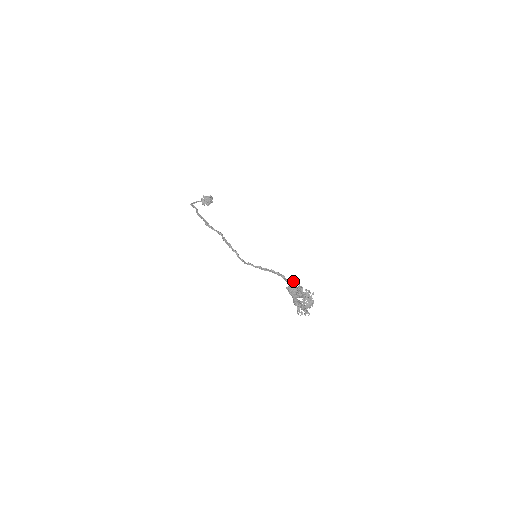
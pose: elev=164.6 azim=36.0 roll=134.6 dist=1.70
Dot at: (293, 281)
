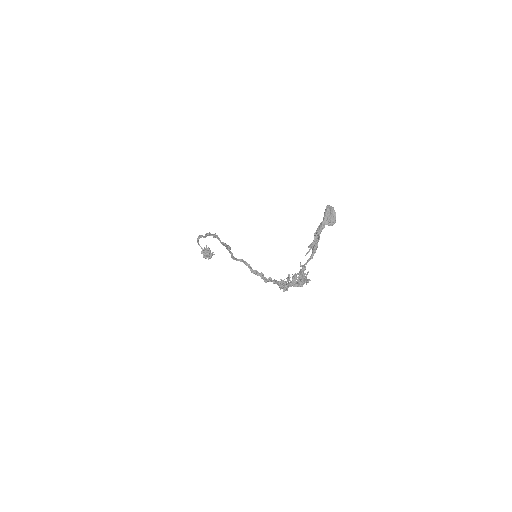
Dot at: occluded
